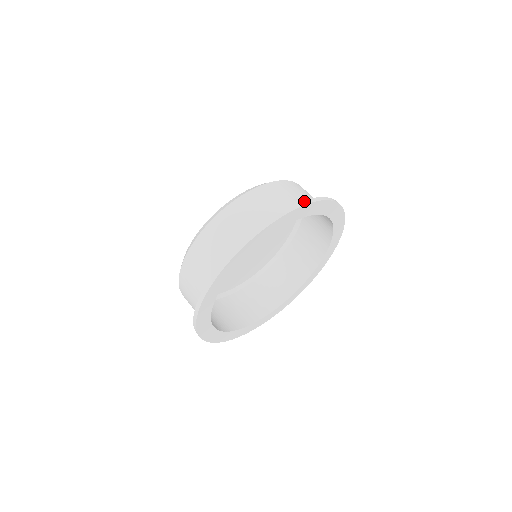
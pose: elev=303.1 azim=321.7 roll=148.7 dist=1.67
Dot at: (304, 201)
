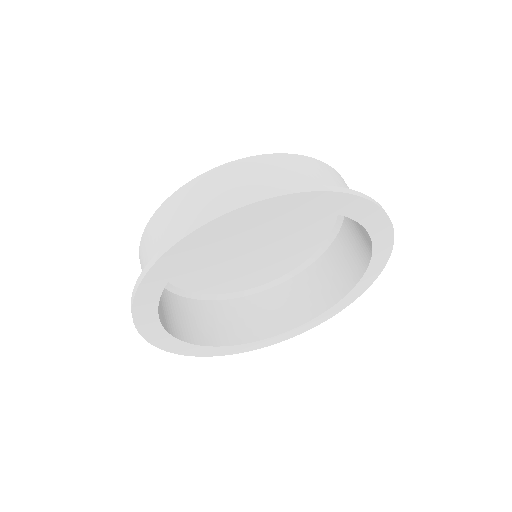
Dot at: (336, 187)
